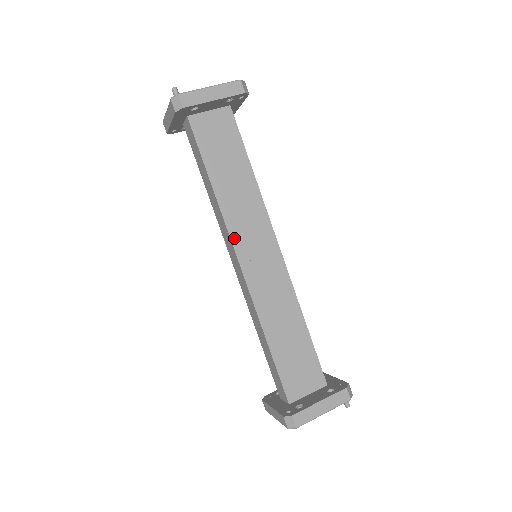
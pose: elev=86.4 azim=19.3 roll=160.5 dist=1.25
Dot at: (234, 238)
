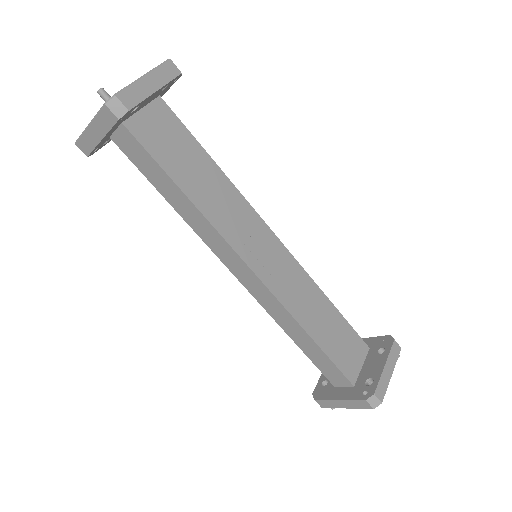
Dot at: (235, 246)
